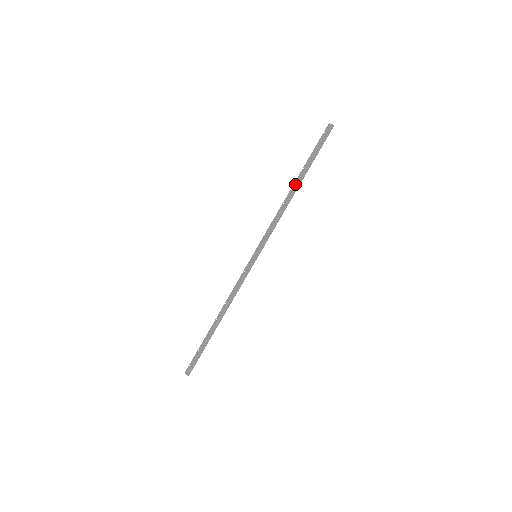
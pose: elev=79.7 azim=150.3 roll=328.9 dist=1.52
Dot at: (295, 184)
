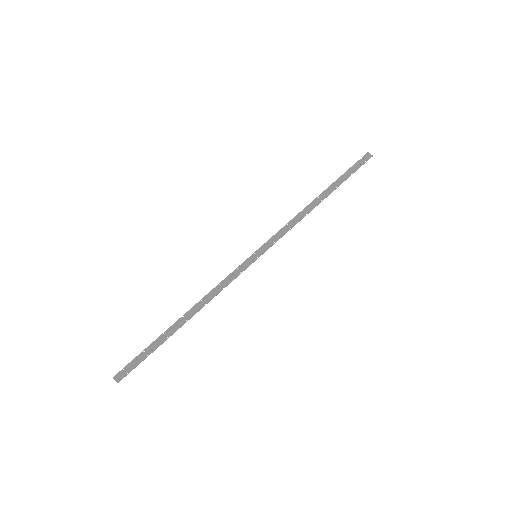
Dot at: (321, 195)
